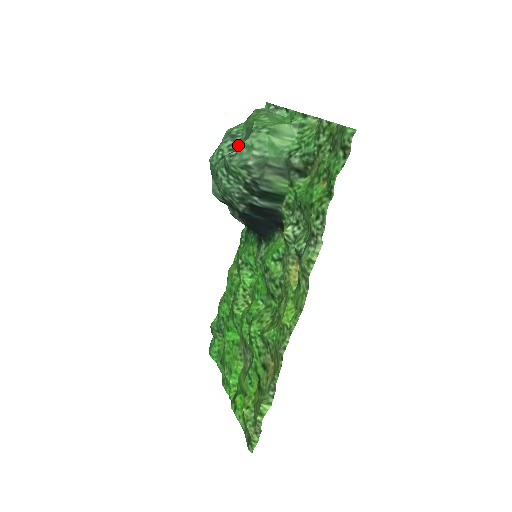
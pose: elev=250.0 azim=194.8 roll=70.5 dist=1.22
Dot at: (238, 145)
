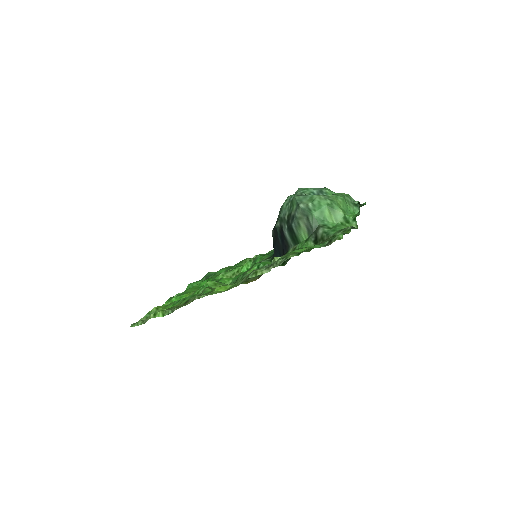
Dot at: occluded
